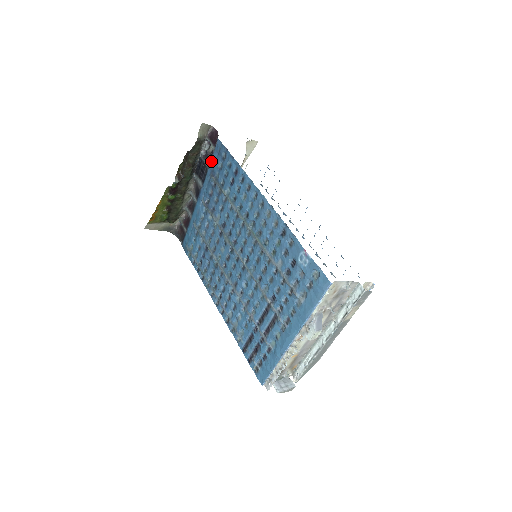
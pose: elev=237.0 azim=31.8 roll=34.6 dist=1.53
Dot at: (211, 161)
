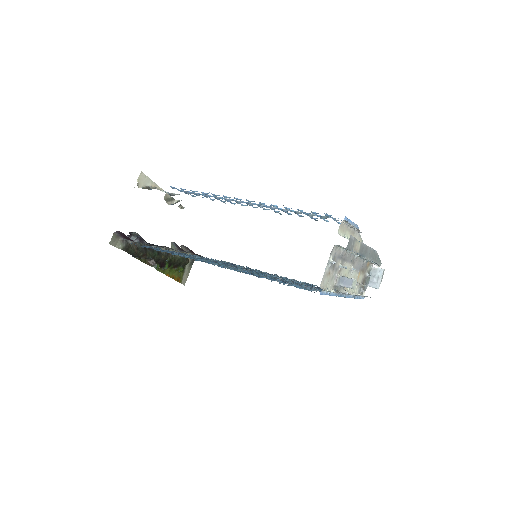
Dot at: occluded
